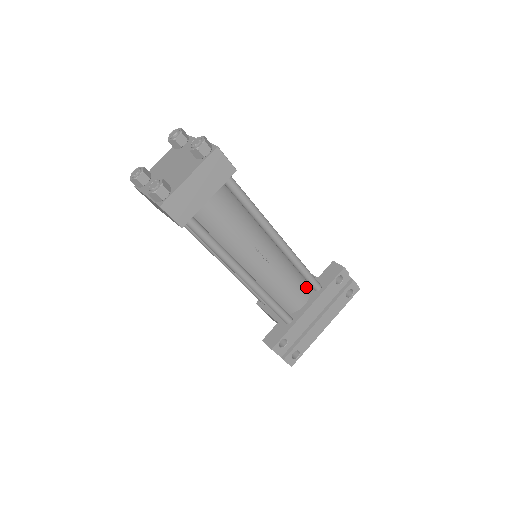
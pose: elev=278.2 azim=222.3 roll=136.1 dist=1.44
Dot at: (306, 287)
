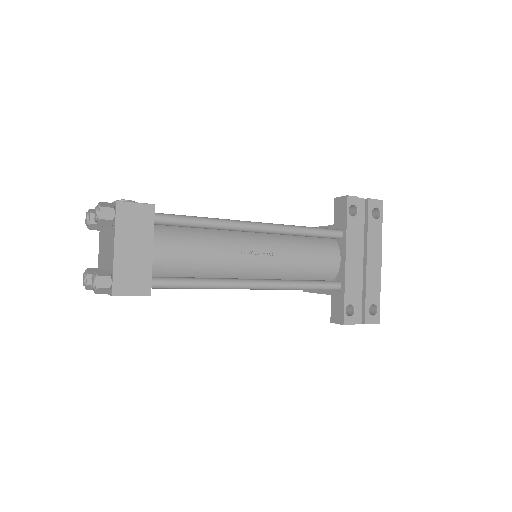
Dot at: (328, 243)
